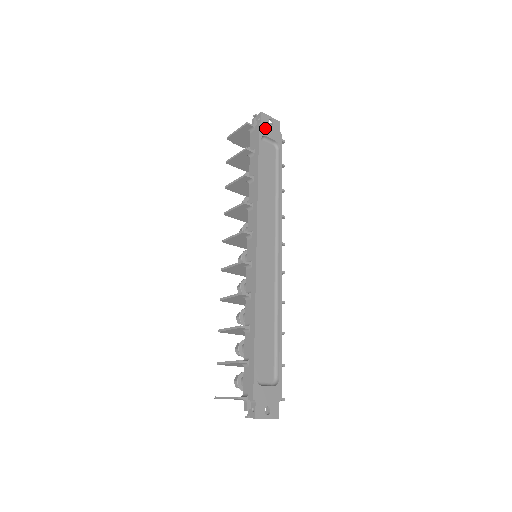
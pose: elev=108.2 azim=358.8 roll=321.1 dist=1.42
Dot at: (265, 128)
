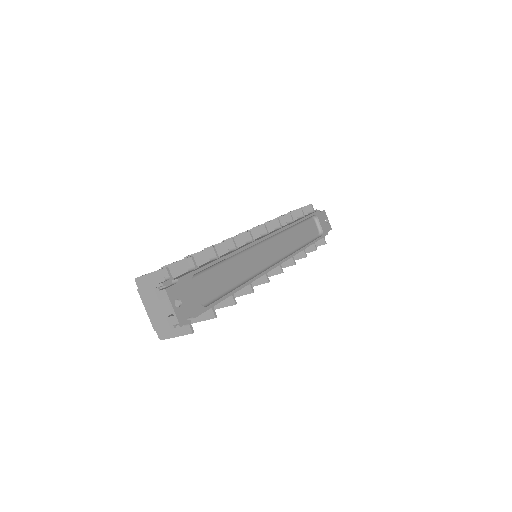
Dot at: (321, 217)
